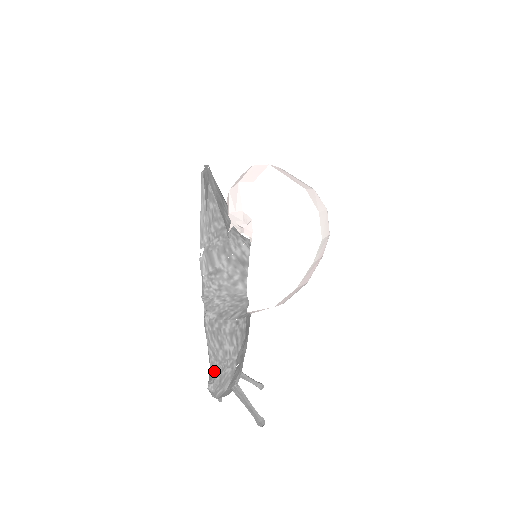
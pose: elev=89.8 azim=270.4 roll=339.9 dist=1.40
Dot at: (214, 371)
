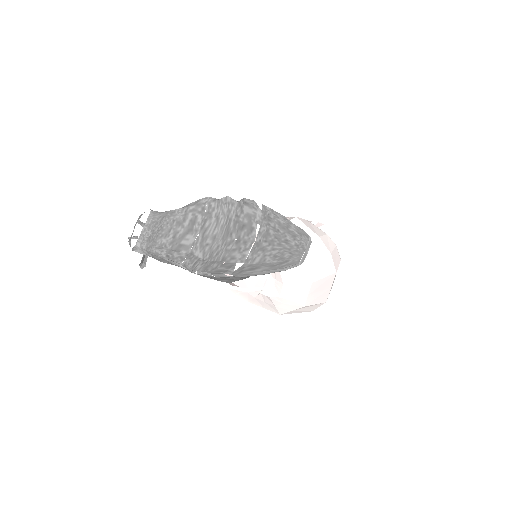
Dot at: (148, 253)
